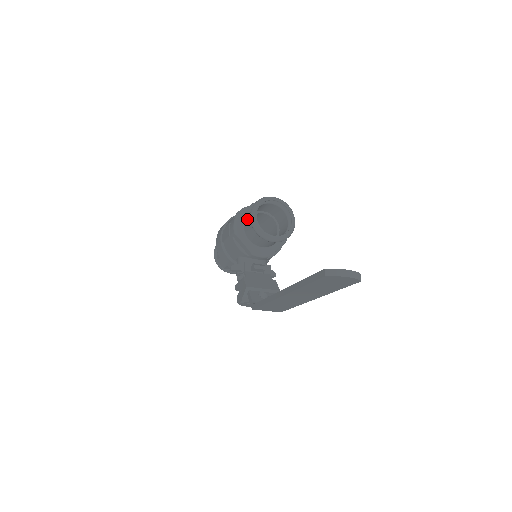
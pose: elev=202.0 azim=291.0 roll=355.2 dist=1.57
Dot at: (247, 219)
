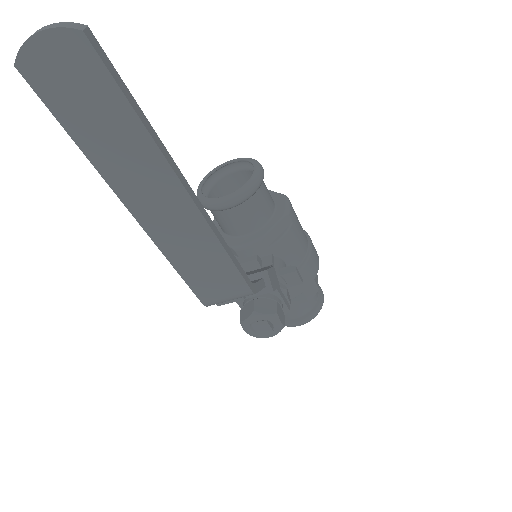
Dot at: occluded
